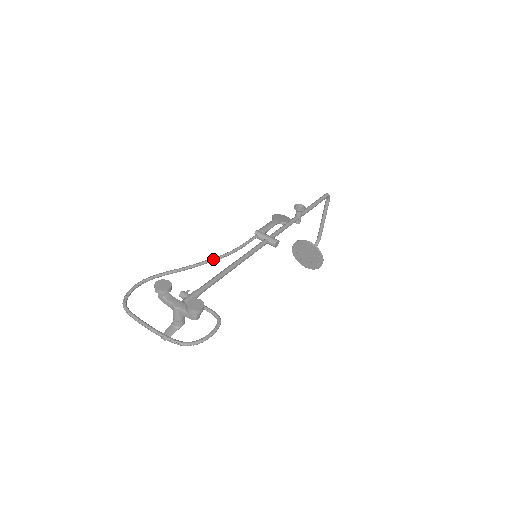
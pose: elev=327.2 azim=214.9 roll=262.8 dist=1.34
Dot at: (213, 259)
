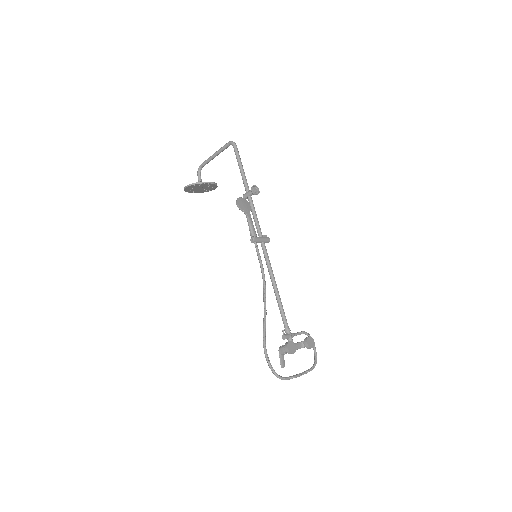
Dot at: occluded
